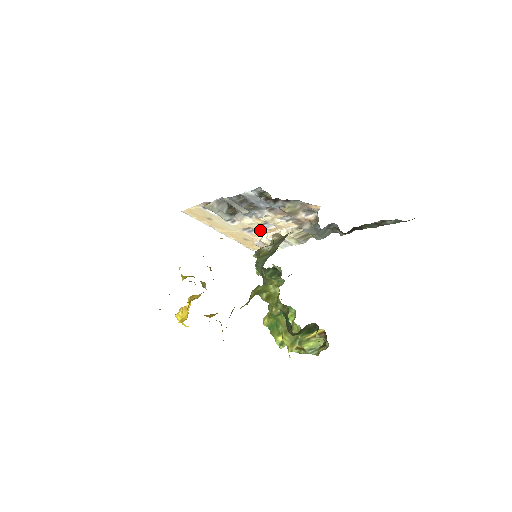
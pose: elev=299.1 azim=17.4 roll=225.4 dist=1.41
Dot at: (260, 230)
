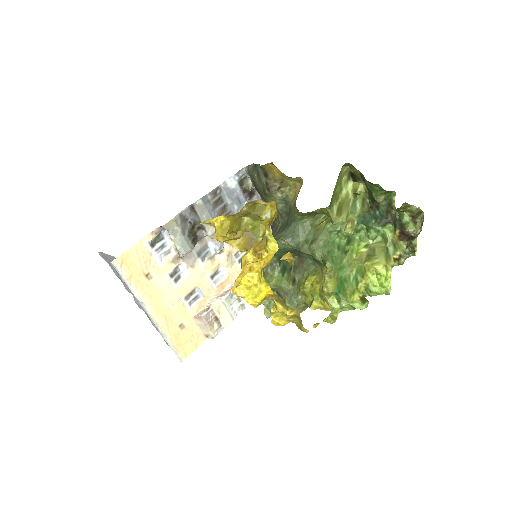
Dot at: (207, 291)
